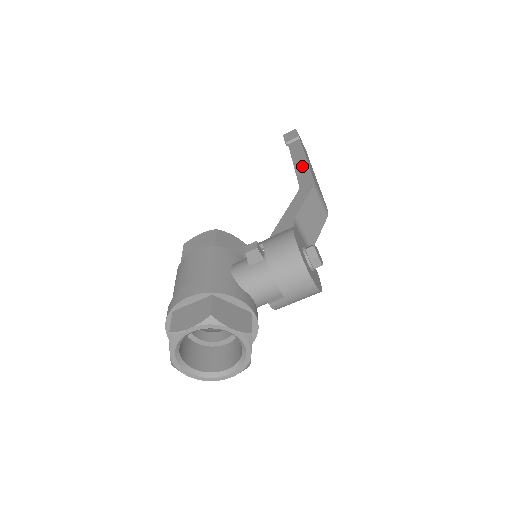
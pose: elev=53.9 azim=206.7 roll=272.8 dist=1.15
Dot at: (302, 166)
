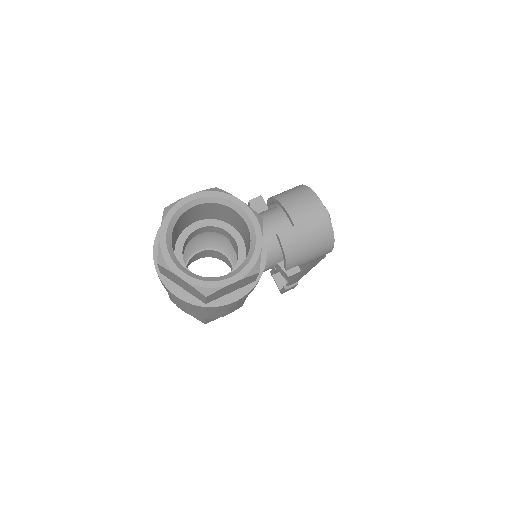
Dot at: occluded
